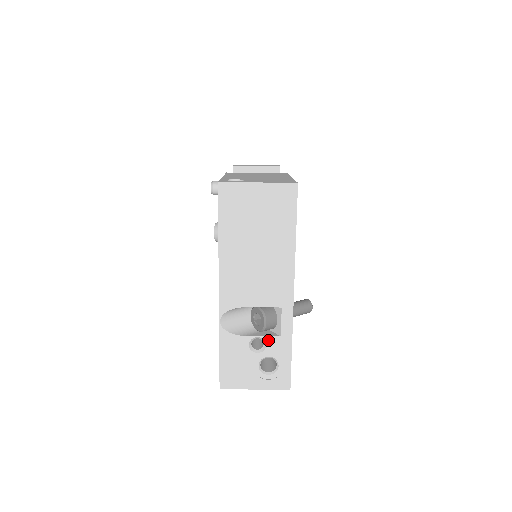
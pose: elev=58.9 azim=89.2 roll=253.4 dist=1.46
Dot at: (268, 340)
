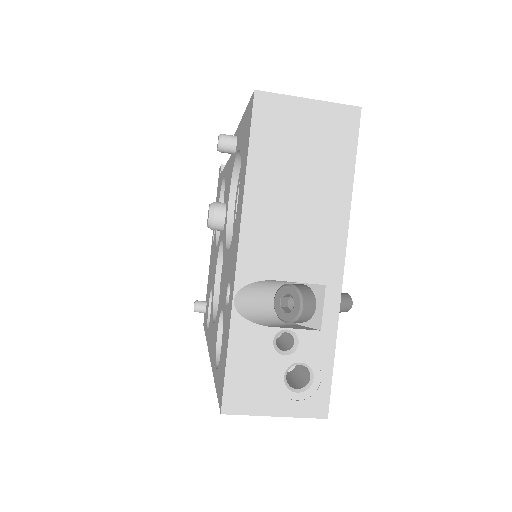
Dot at: (302, 335)
